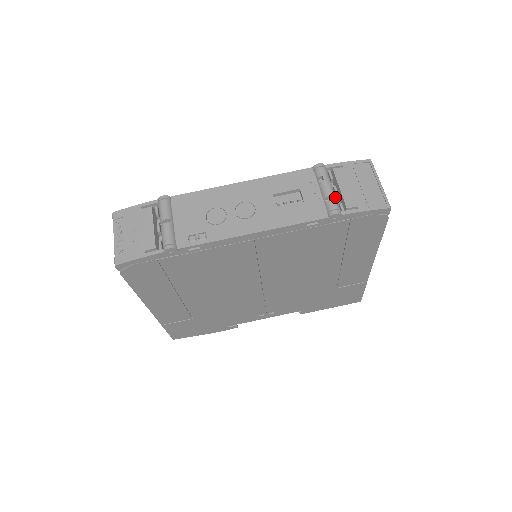
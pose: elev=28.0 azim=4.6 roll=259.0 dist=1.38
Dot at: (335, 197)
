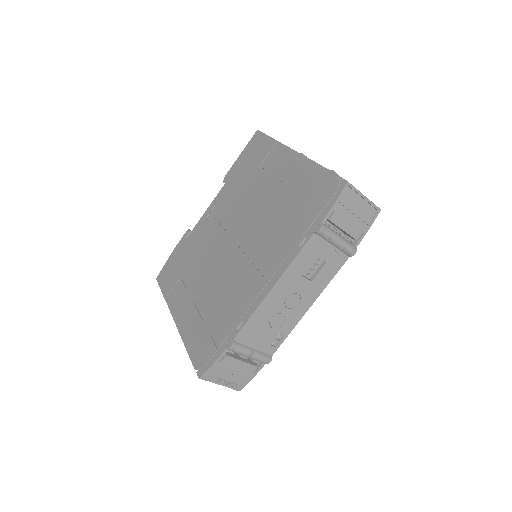
Dot at: (346, 242)
